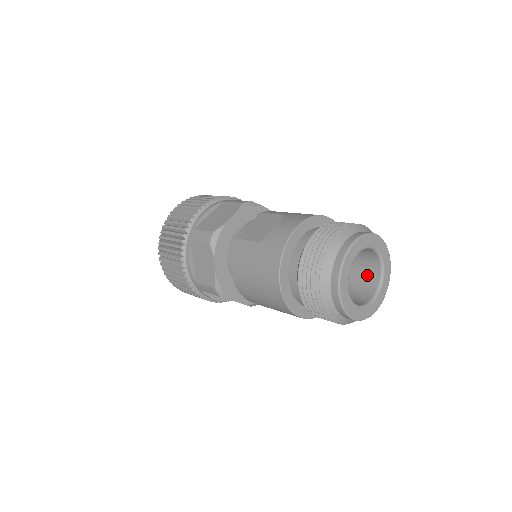
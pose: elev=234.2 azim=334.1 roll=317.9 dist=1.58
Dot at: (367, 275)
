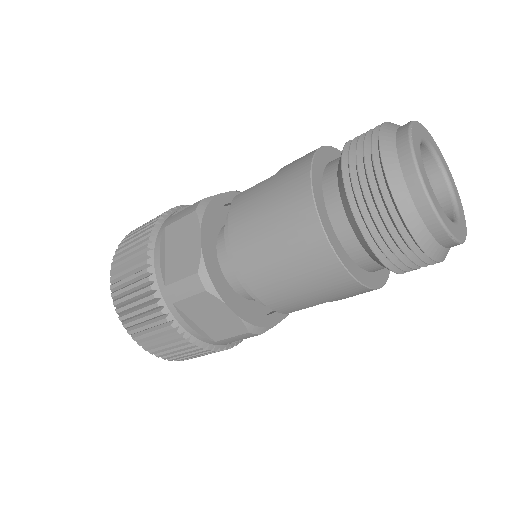
Dot at: occluded
